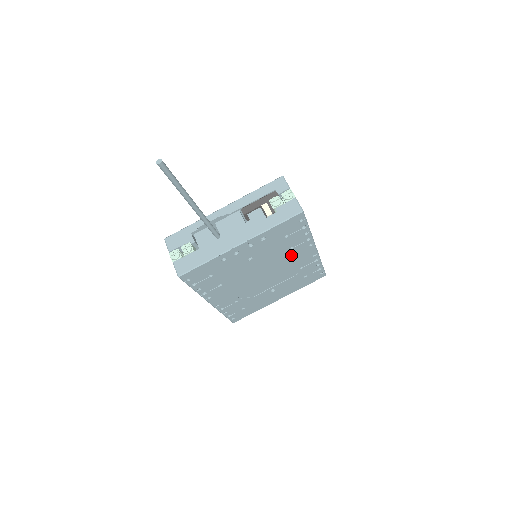
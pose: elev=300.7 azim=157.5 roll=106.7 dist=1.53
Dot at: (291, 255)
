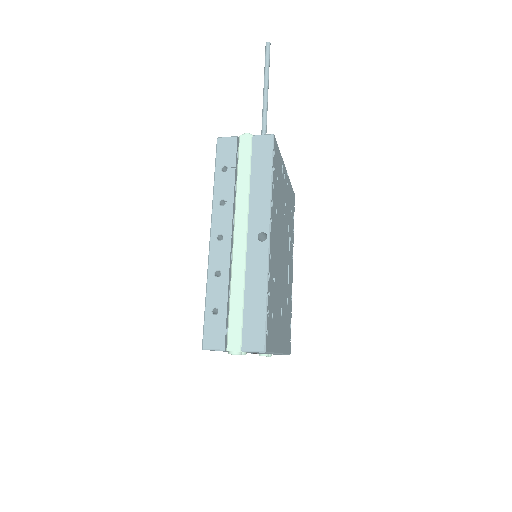
Dot at: (289, 252)
